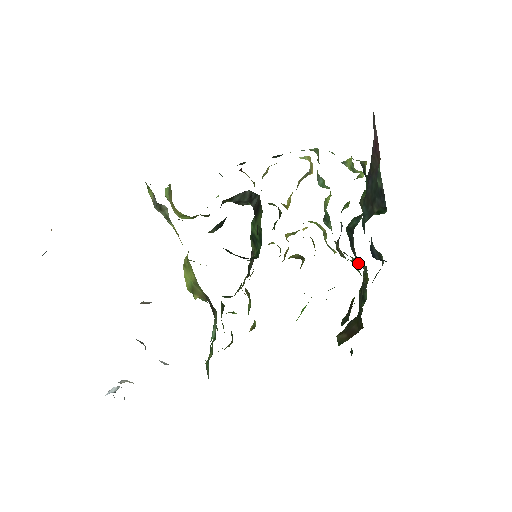
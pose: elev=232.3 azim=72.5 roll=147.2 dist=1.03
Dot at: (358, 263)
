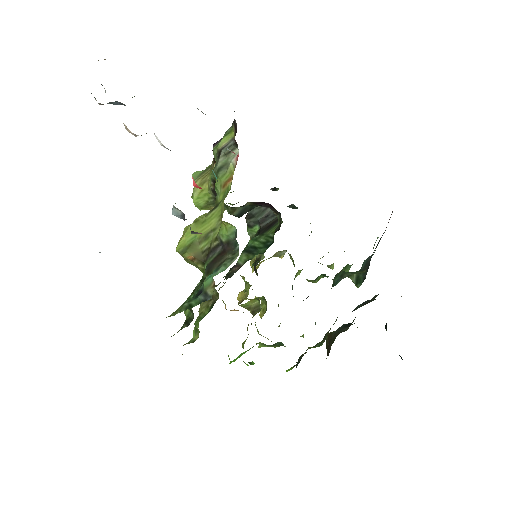
Dot at: occluded
